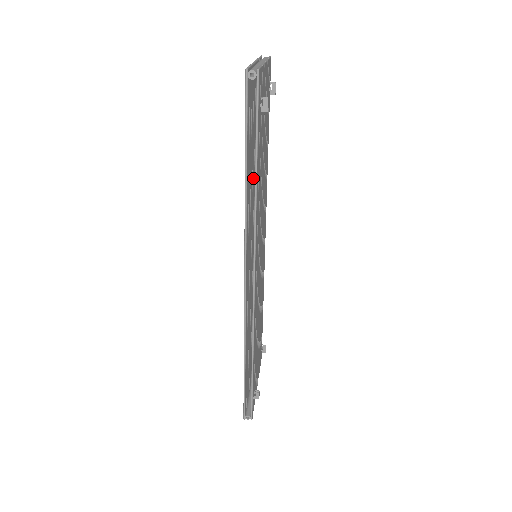
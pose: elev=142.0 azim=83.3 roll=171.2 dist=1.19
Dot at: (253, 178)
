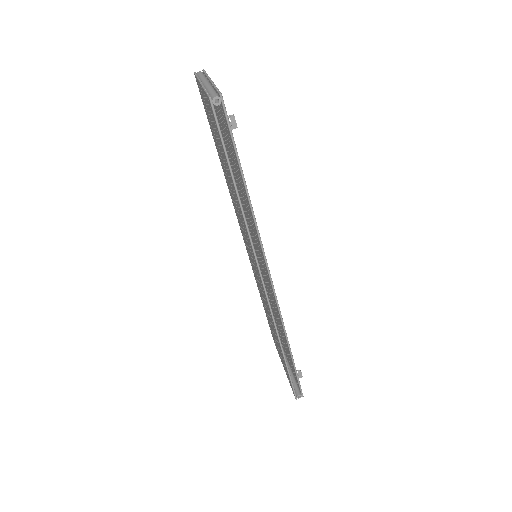
Dot at: occluded
